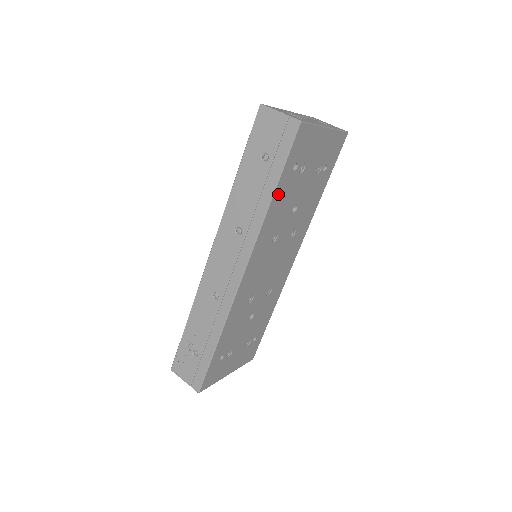
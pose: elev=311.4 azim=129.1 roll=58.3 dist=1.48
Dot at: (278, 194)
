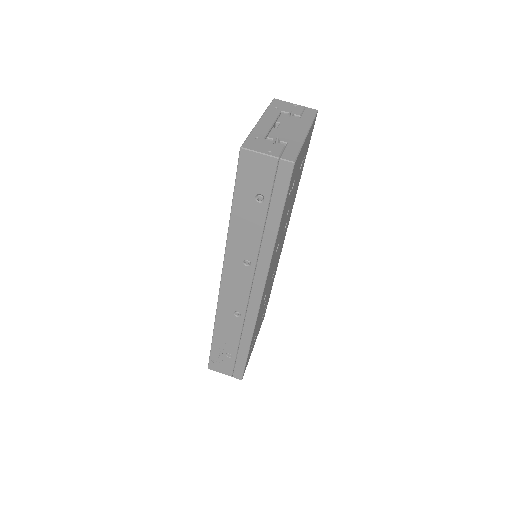
Dot at: (280, 225)
